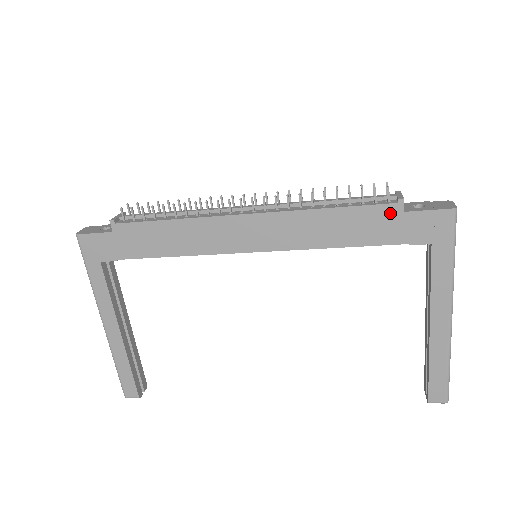
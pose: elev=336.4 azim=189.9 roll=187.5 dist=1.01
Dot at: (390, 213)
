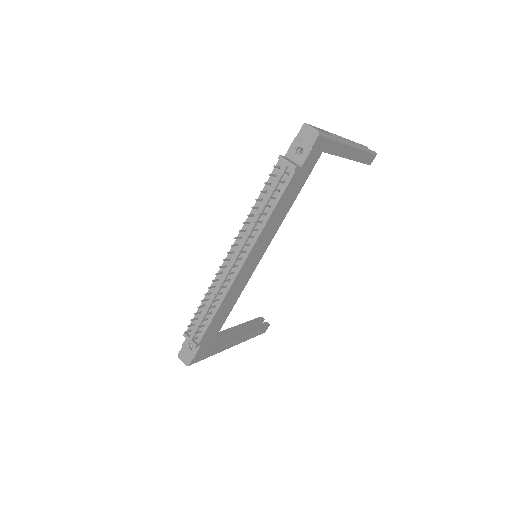
Dot at: (296, 176)
